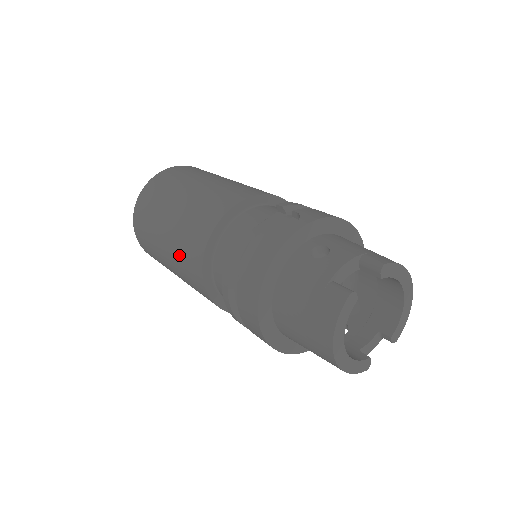
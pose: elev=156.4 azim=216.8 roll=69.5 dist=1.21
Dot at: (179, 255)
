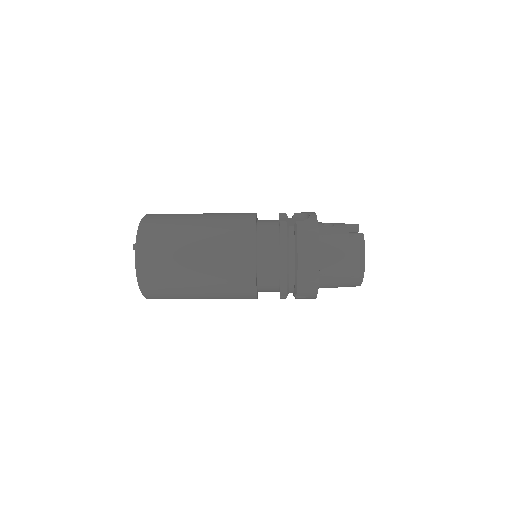
Dot at: (222, 258)
